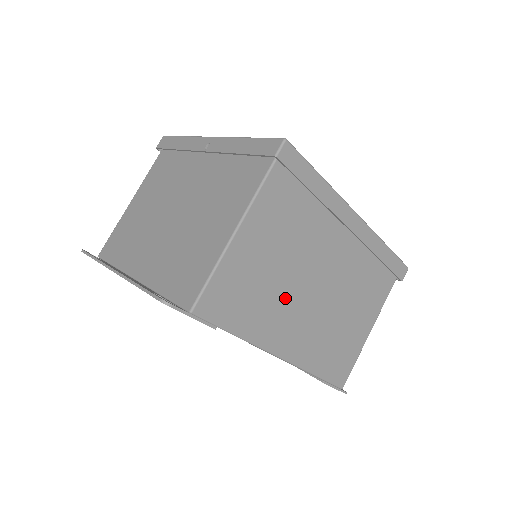
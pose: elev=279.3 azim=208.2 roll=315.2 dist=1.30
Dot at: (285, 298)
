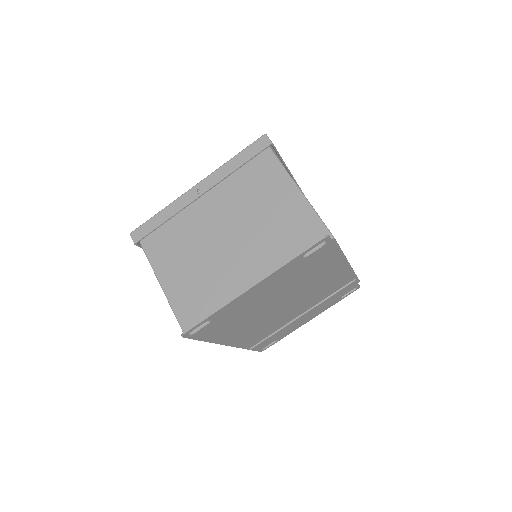
Dot at: occluded
